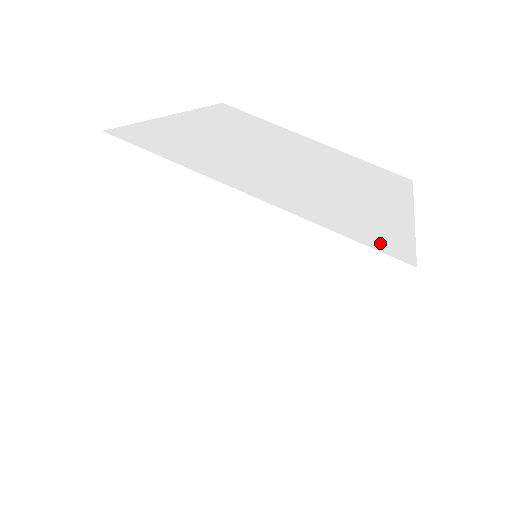
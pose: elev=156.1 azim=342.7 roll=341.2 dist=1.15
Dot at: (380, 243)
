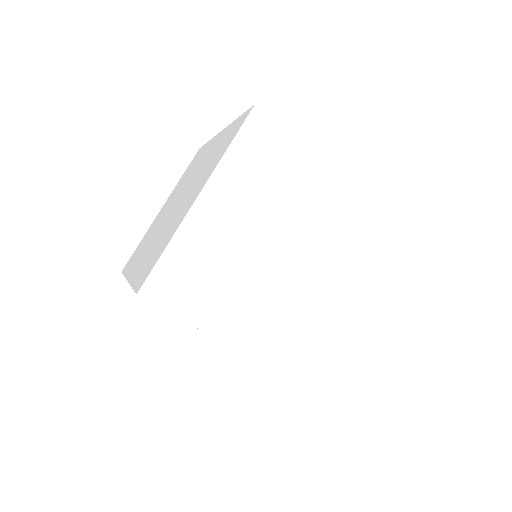
Dot at: occluded
